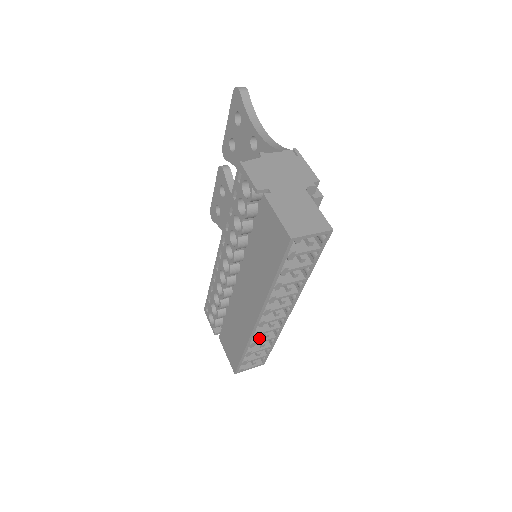
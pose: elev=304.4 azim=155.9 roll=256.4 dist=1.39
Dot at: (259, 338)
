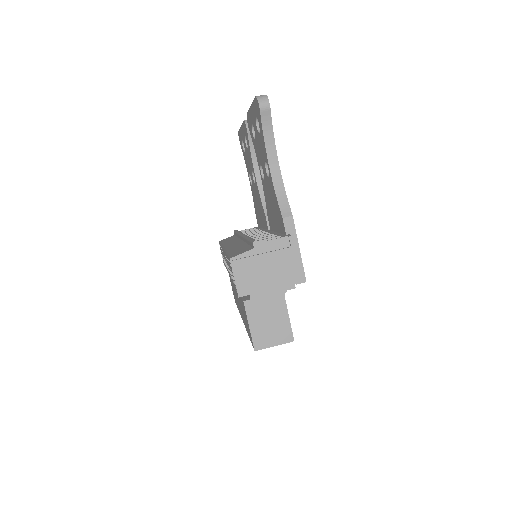
Dot at: occluded
